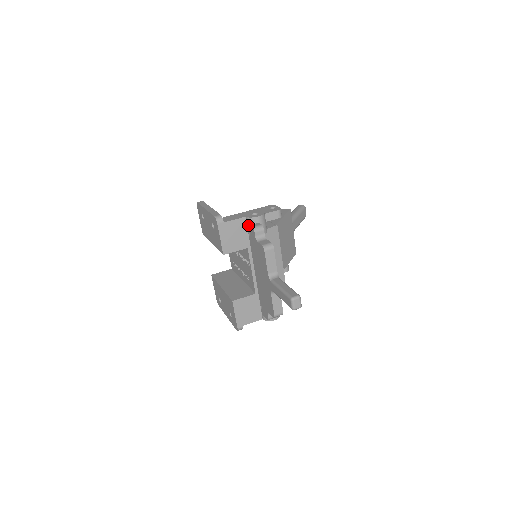
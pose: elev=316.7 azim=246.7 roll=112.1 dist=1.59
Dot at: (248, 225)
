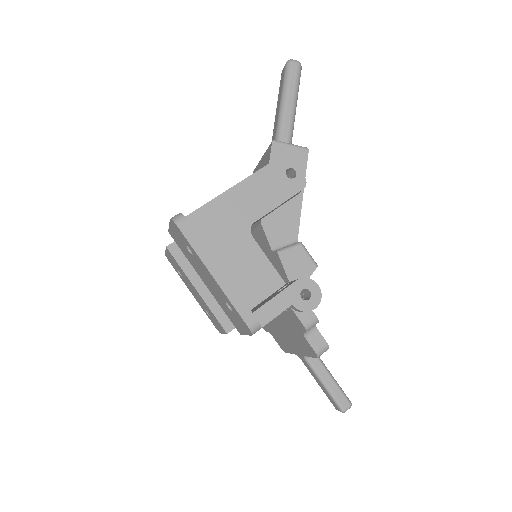
Dot at: (292, 311)
